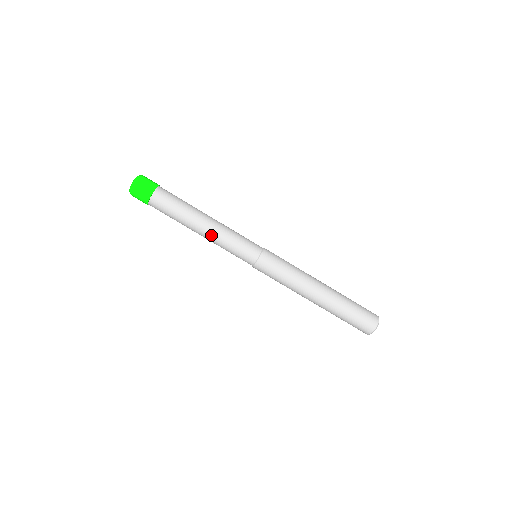
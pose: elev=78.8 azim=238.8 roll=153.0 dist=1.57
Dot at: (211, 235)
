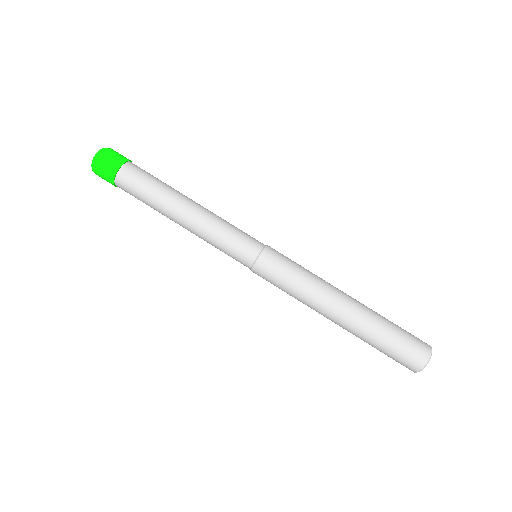
Dot at: (197, 220)
